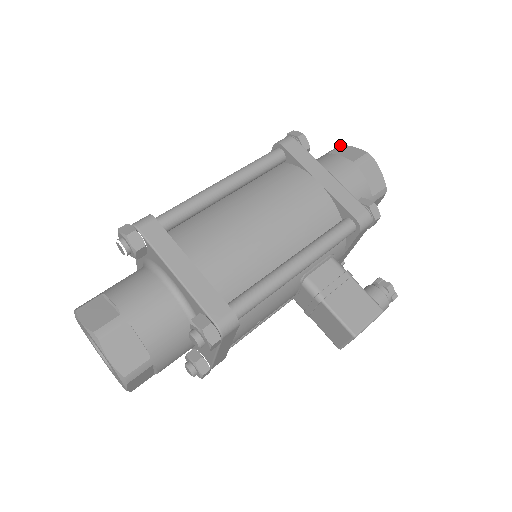
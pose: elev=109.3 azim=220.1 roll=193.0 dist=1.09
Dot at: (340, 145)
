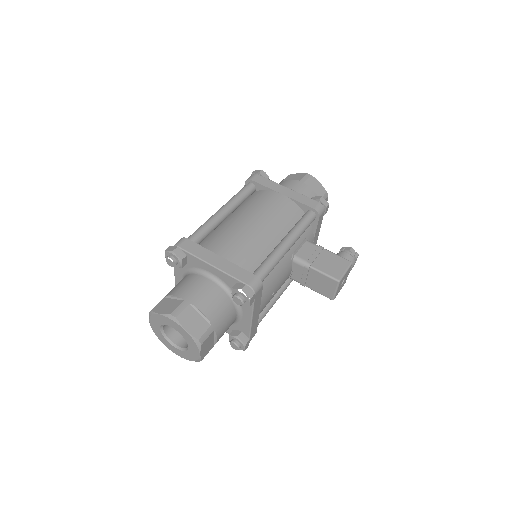
Dot at: occluded
